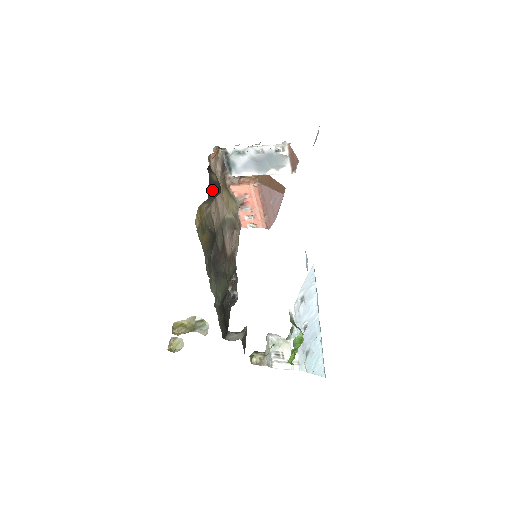
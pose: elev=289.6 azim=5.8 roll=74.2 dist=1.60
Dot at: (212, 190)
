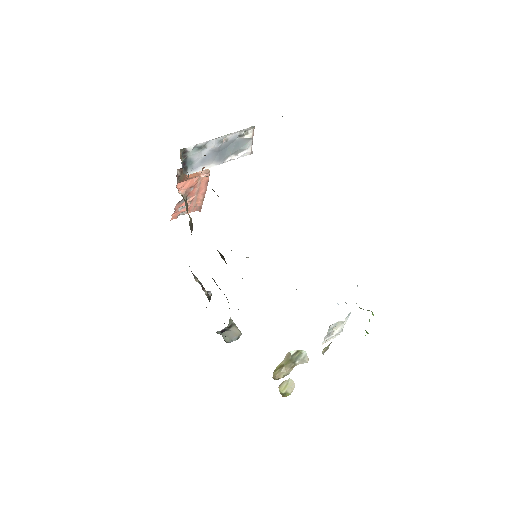
Dot at: occluded
